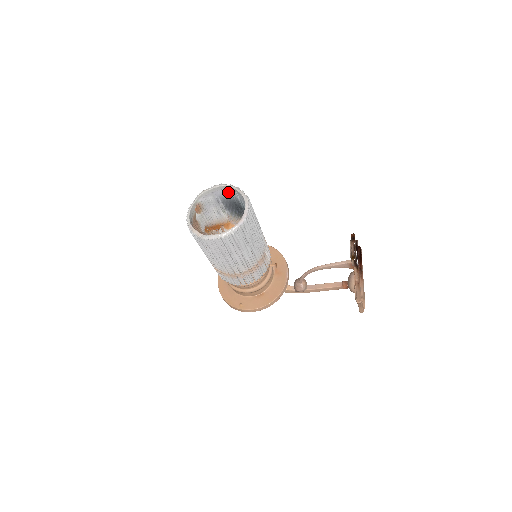
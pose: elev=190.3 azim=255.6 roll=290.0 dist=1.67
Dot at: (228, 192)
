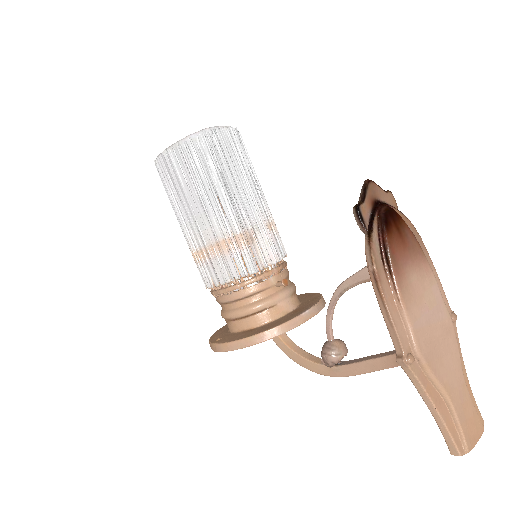
Dot at: occluded
